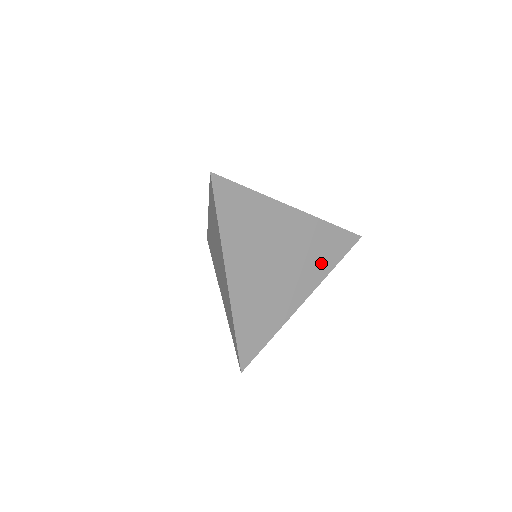
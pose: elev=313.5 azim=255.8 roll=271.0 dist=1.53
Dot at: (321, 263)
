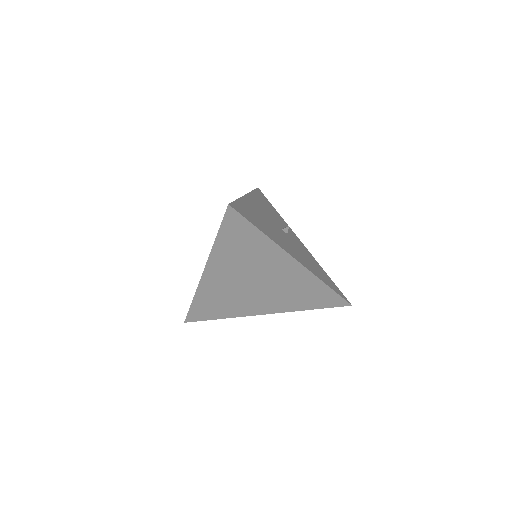
Dot at: (297, 302)
